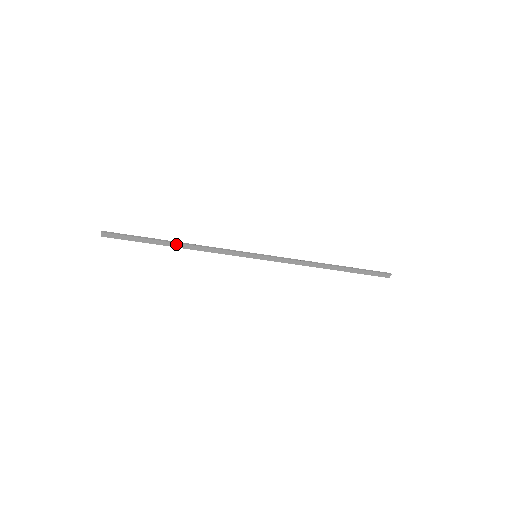
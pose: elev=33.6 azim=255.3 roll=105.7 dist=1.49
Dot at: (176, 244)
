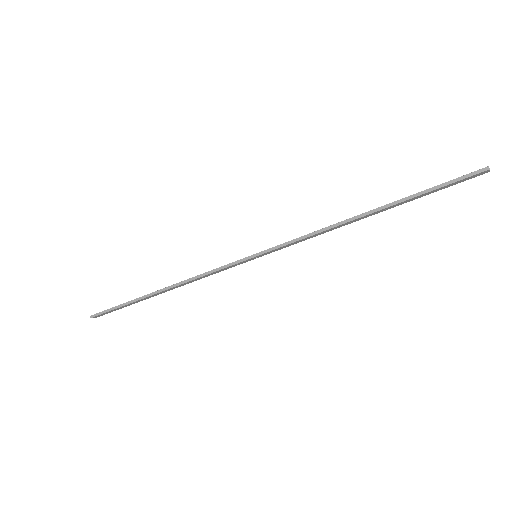
Dot at: (161, 292)
